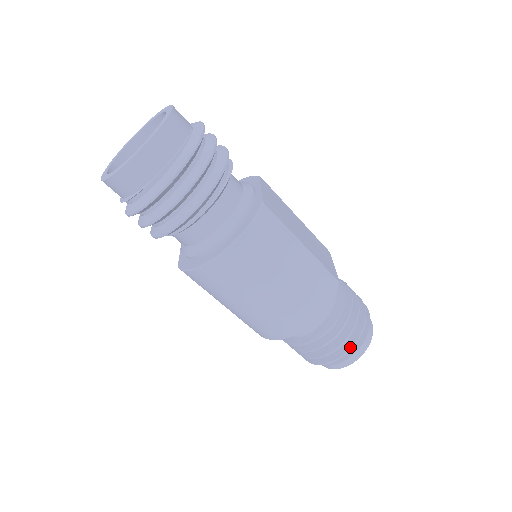
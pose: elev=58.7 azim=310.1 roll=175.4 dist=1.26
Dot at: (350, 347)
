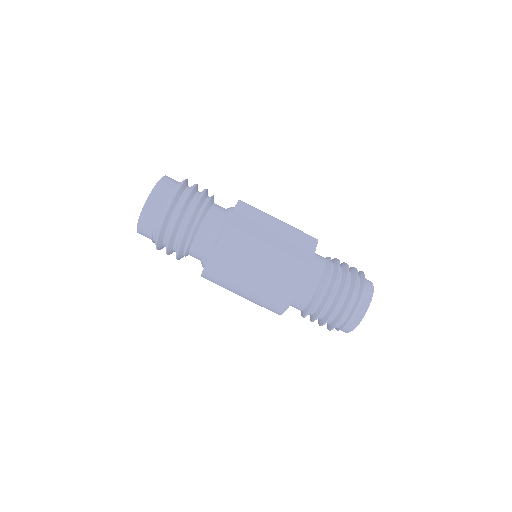
Dot at: (343, 313)
